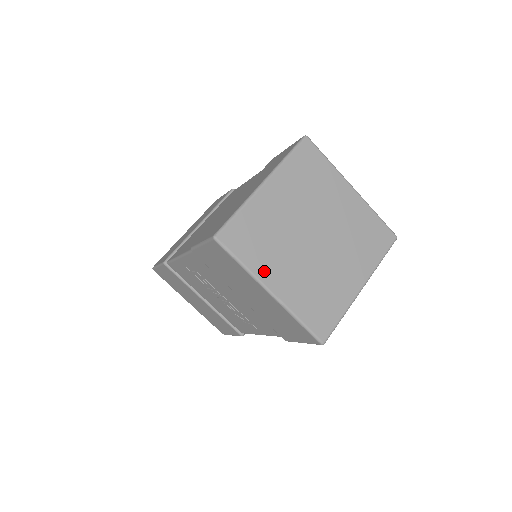
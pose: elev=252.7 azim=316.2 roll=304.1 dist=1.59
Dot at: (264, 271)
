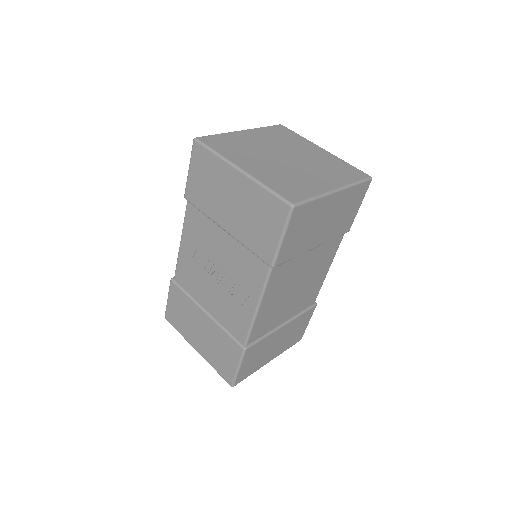
Dot at: (235, 159)
